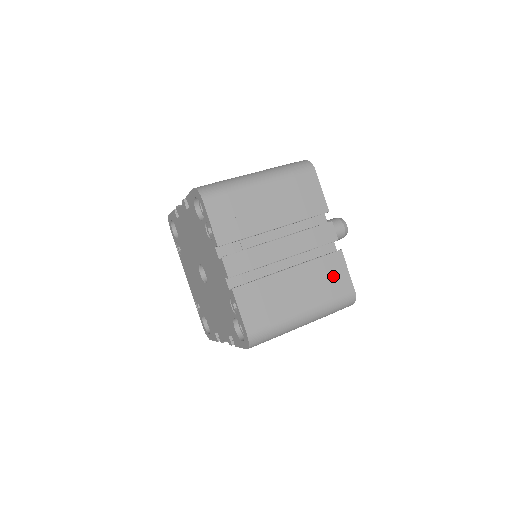
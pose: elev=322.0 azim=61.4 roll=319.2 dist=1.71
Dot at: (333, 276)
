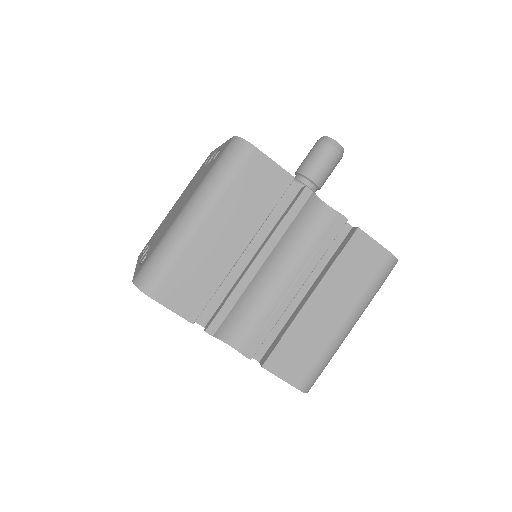
Dot at: occluded
